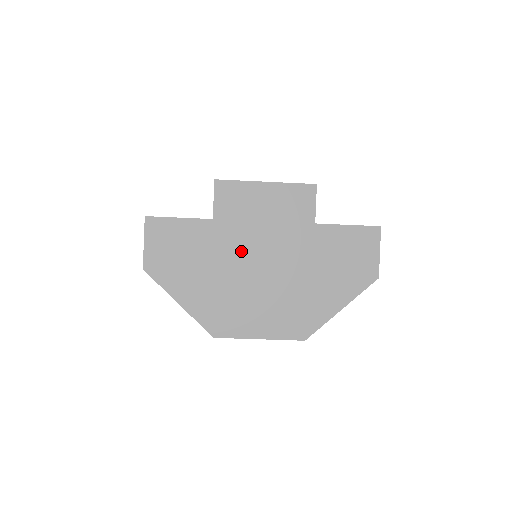
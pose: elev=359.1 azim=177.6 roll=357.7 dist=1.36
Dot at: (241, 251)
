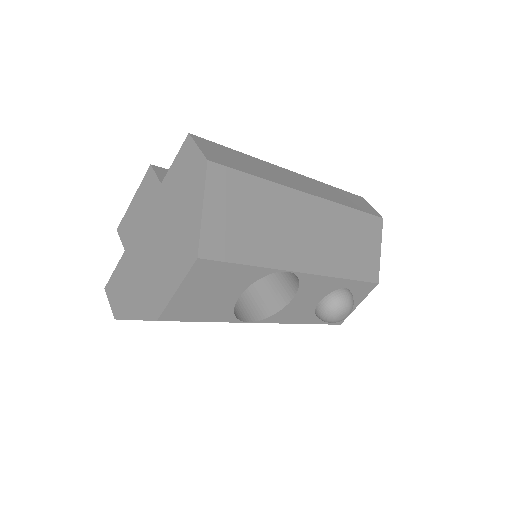
Dot at: (142, 250)
